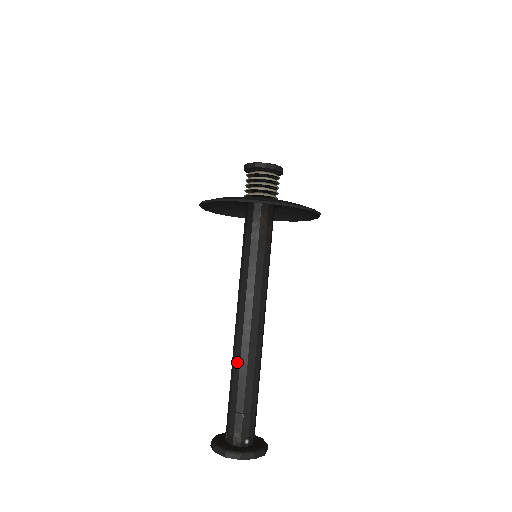
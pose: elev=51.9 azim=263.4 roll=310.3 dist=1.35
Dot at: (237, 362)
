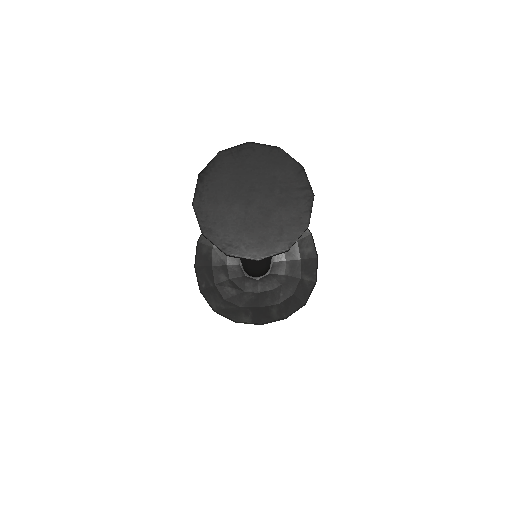
Dot at: occluded
